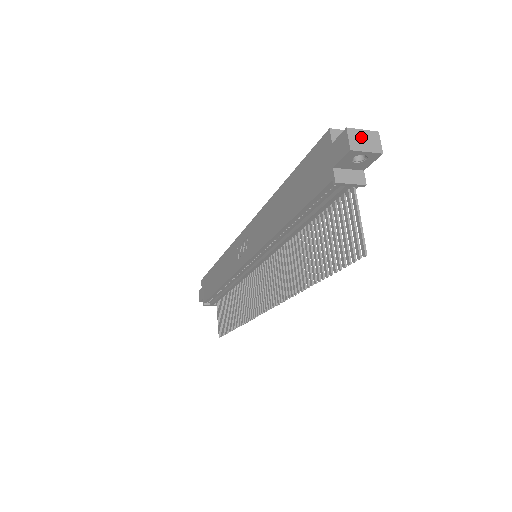
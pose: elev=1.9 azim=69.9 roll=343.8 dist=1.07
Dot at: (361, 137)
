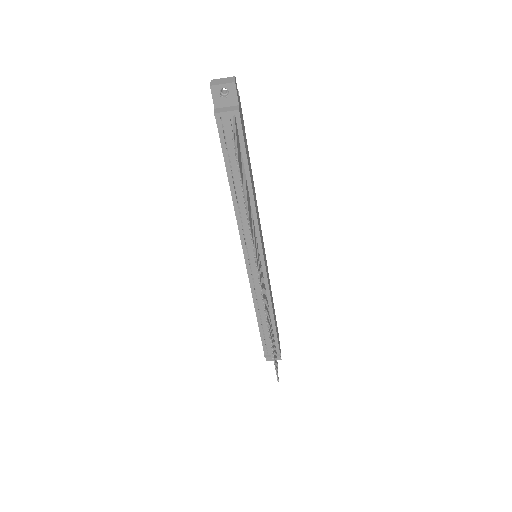
Dot at: (220, 80)
